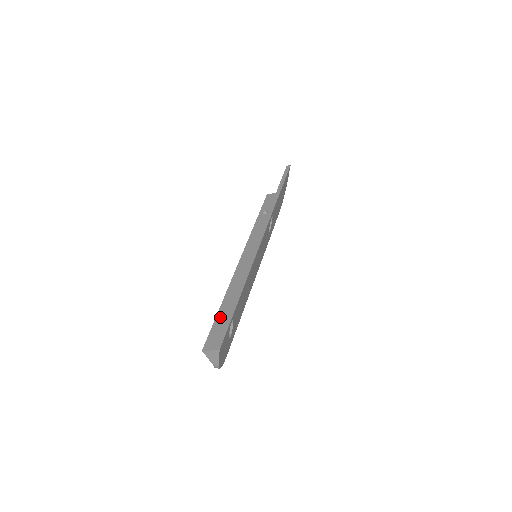
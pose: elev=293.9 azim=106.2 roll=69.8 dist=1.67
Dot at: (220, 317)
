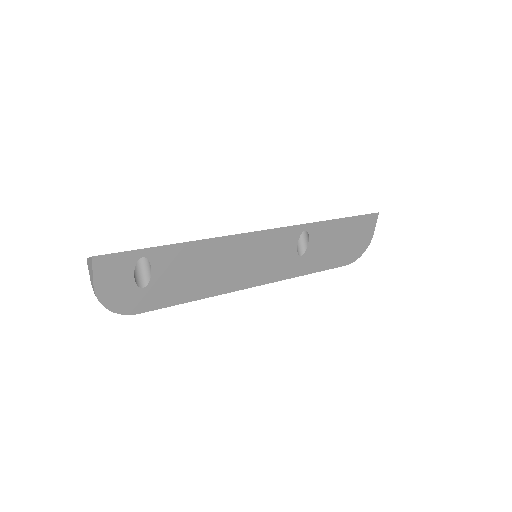
Dot at: occluded
